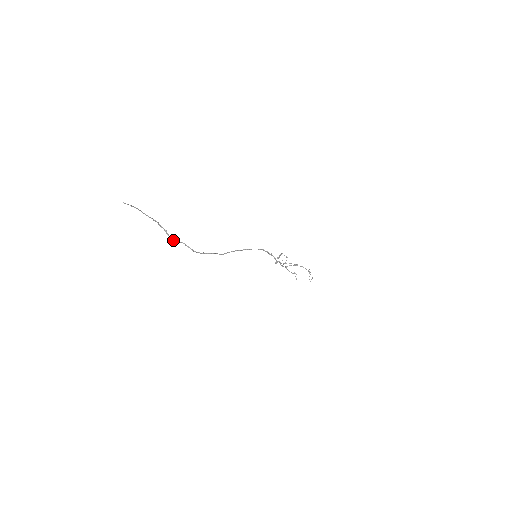
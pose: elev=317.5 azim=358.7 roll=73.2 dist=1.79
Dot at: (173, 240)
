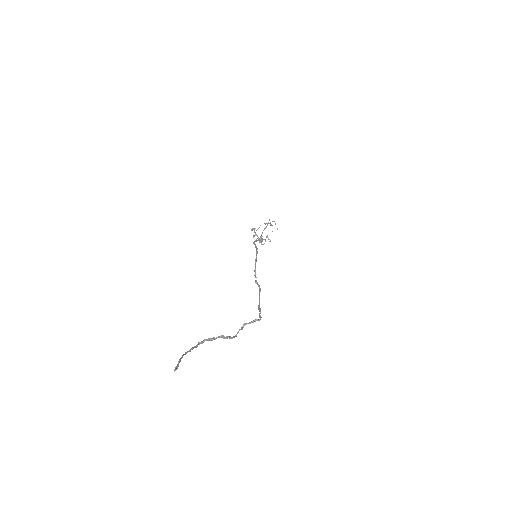
Dot at: (234, 336)
